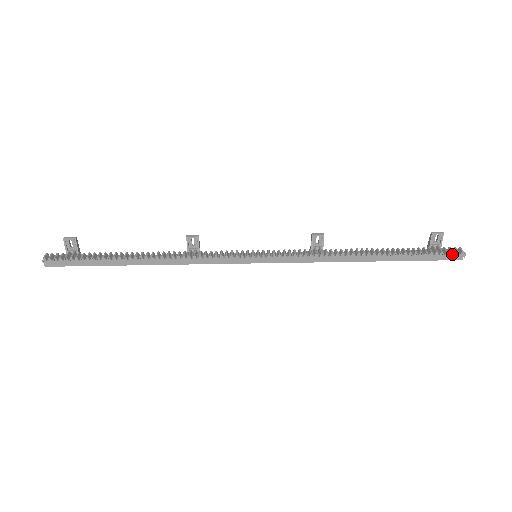
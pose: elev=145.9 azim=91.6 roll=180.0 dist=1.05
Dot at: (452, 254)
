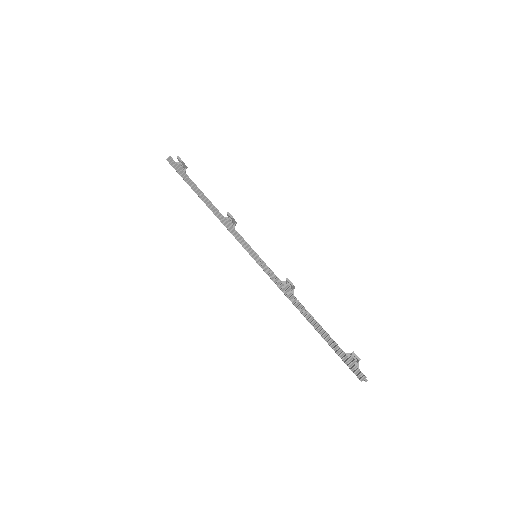
Dot at: (355, 373)
